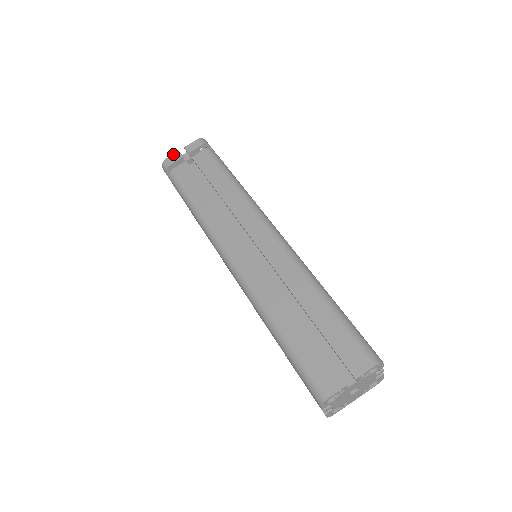
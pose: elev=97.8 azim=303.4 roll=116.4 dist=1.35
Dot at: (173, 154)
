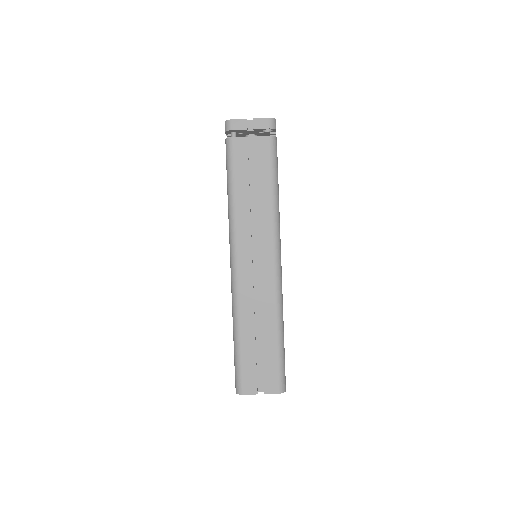
Dot at: (240, 119)
